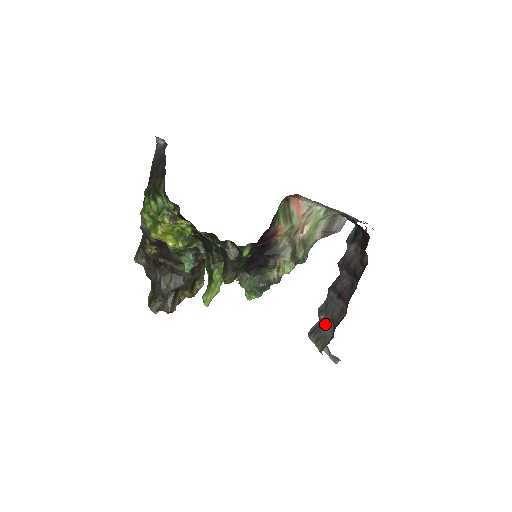
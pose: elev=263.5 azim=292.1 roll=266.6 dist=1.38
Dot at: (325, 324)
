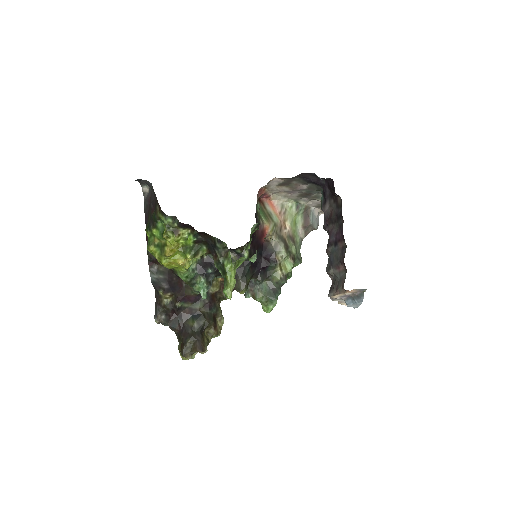
Dot at: (336, 272)
